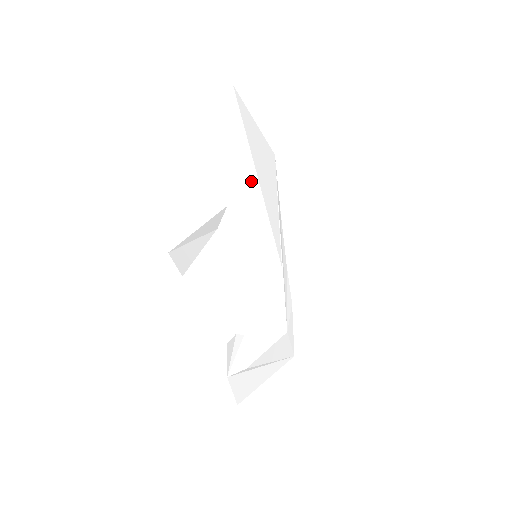
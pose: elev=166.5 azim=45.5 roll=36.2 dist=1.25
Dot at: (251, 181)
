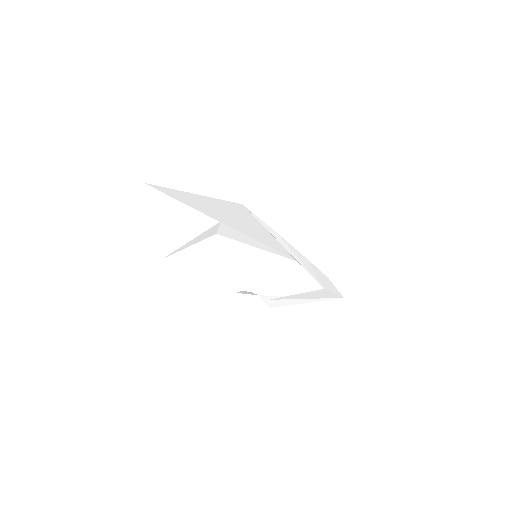
Dot at: occluded
